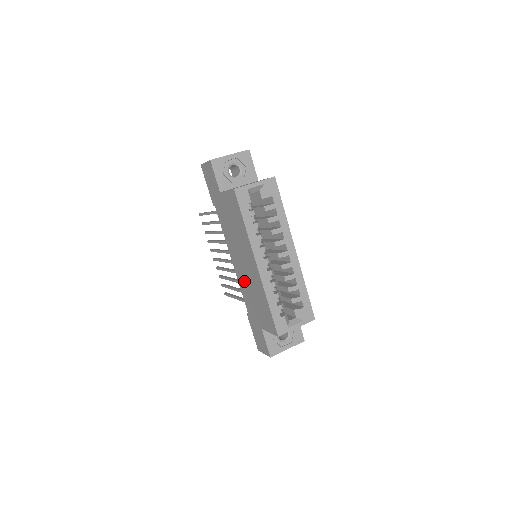
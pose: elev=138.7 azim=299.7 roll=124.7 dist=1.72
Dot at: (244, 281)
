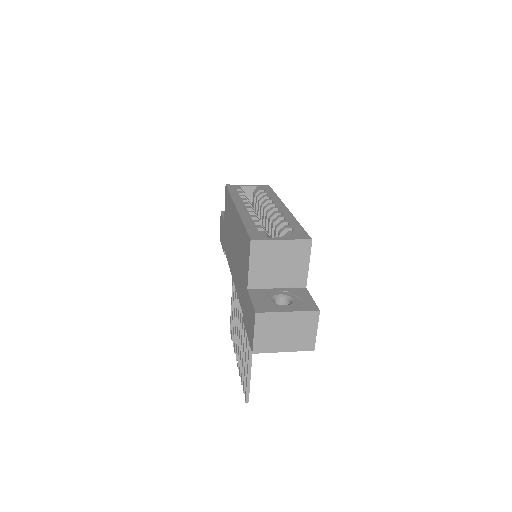
Dot at: (236, 268)
